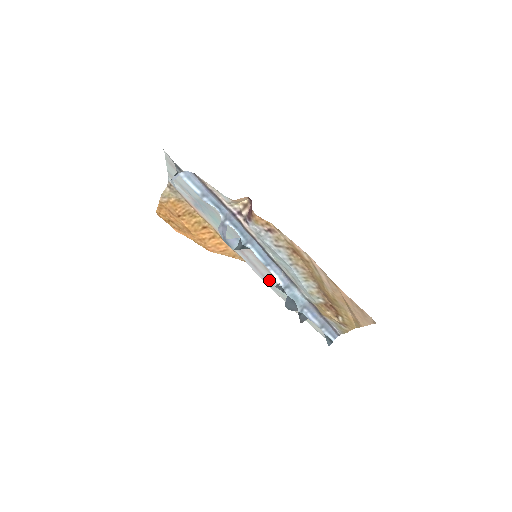
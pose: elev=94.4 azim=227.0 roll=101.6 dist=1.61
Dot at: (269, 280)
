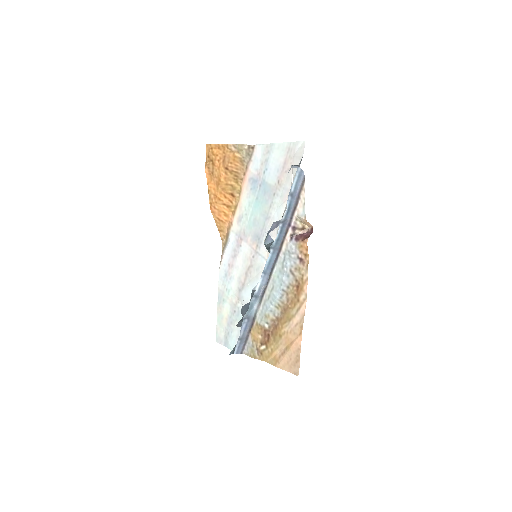
Dot at: (232, 273)
